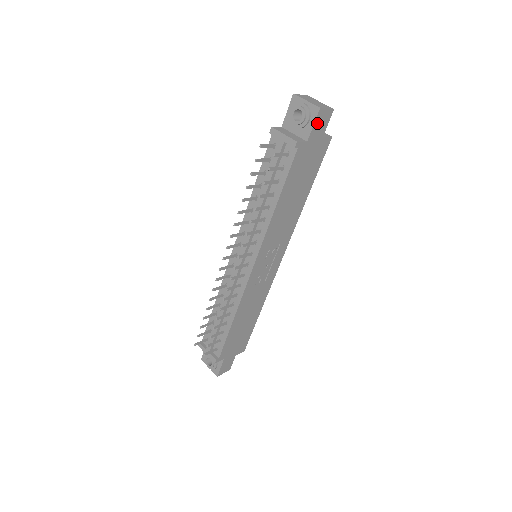
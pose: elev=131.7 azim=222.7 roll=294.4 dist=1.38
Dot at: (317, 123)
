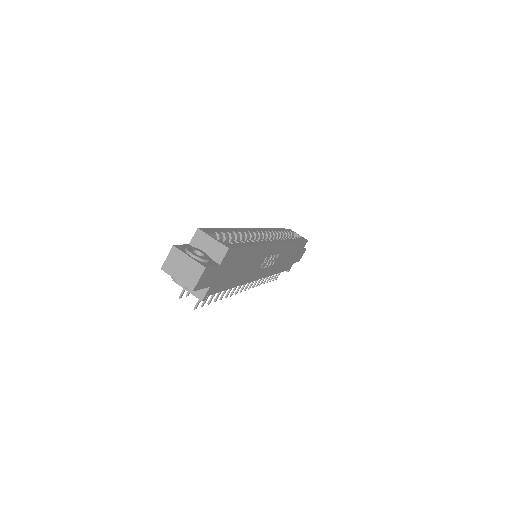
Dot at: (203, 284)
